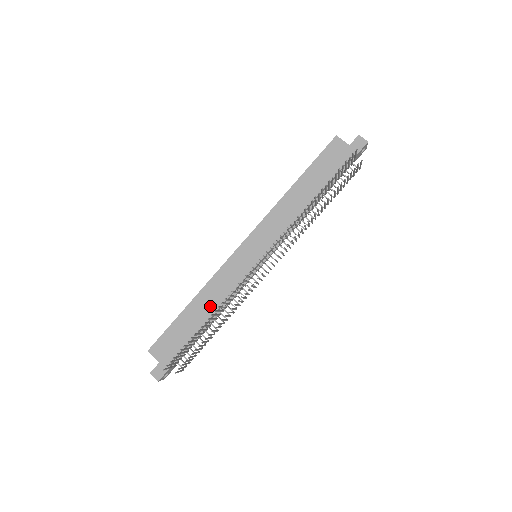
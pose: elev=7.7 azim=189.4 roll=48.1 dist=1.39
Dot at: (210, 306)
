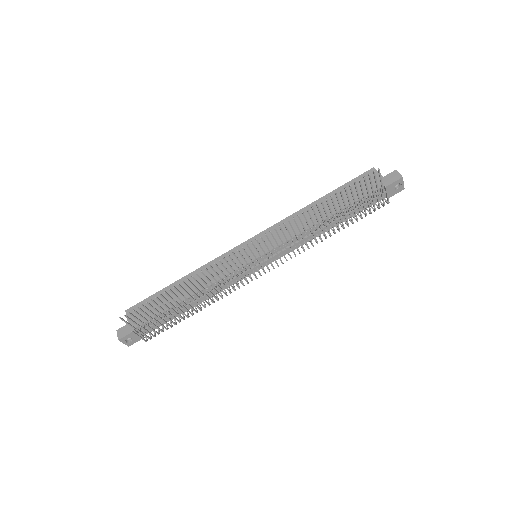
Dot at: occluded
